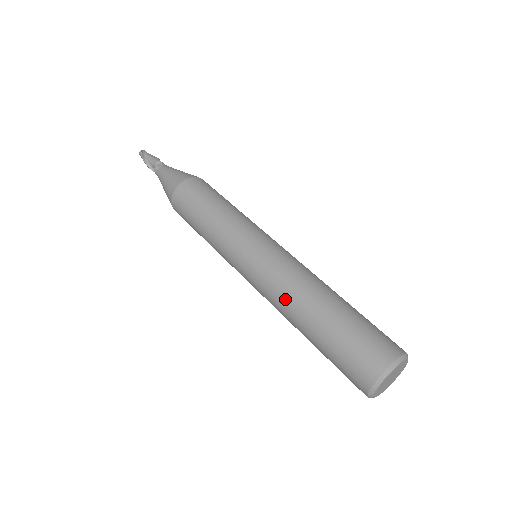
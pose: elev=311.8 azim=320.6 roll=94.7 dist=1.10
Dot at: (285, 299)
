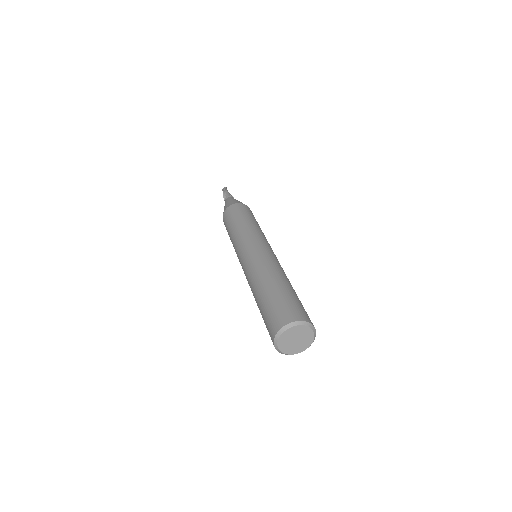
Dot at: (265, 268)
